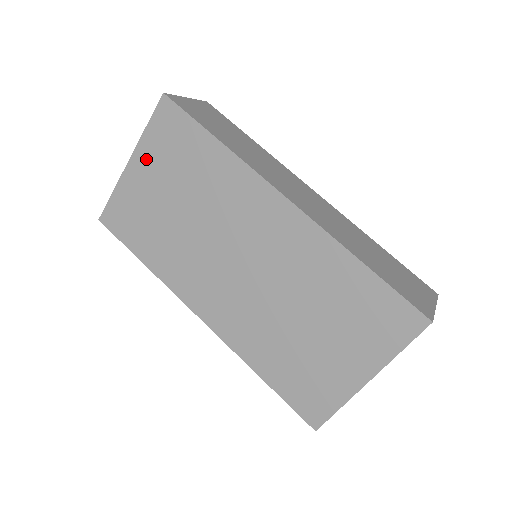
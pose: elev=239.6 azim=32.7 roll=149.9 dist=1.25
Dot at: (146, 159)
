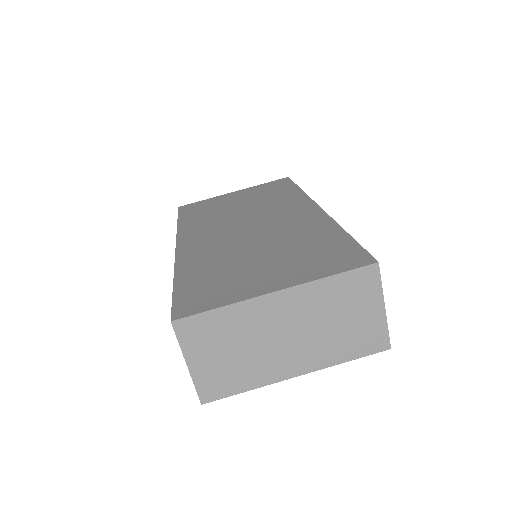
Dot at: (246, 192)
